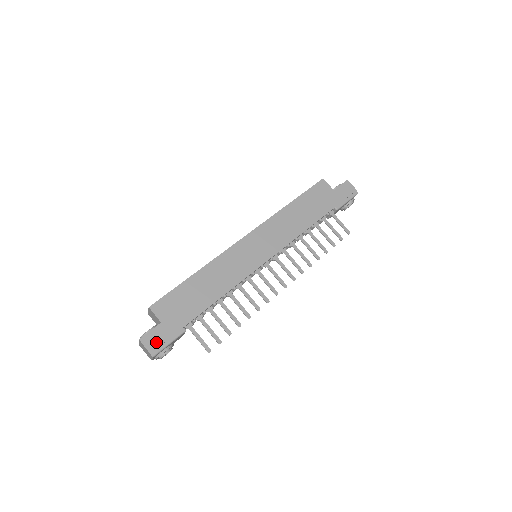
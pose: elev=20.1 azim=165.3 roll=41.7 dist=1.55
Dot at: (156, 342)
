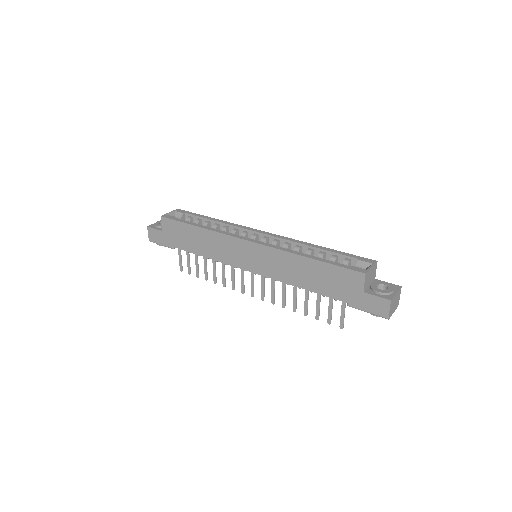
Dot at: (154, 237)
